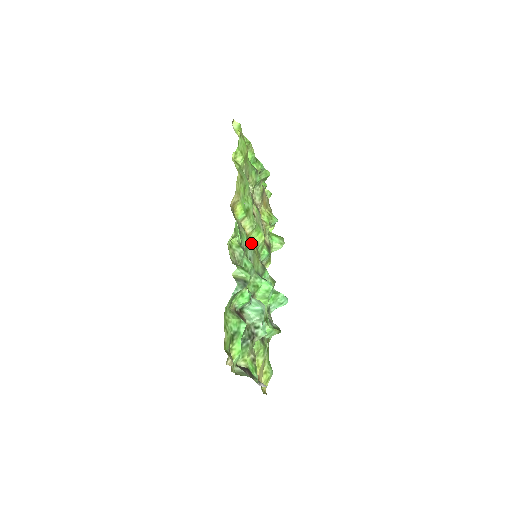
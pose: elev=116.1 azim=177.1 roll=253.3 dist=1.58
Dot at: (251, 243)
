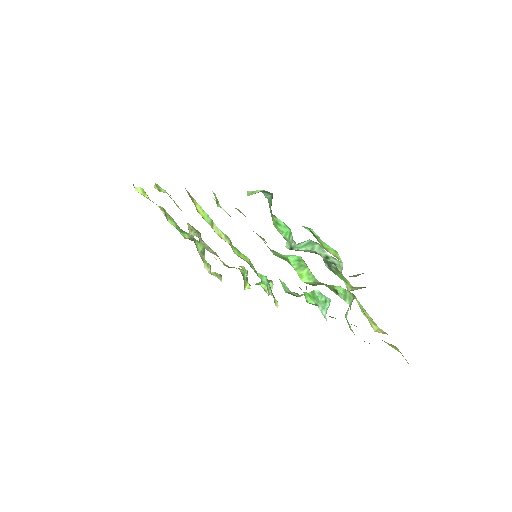
Dot at: occluded
